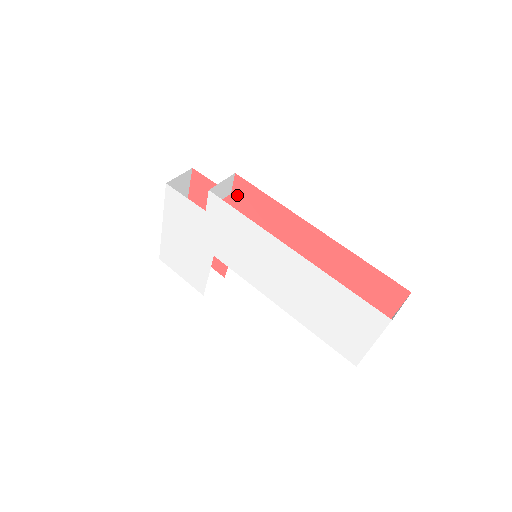
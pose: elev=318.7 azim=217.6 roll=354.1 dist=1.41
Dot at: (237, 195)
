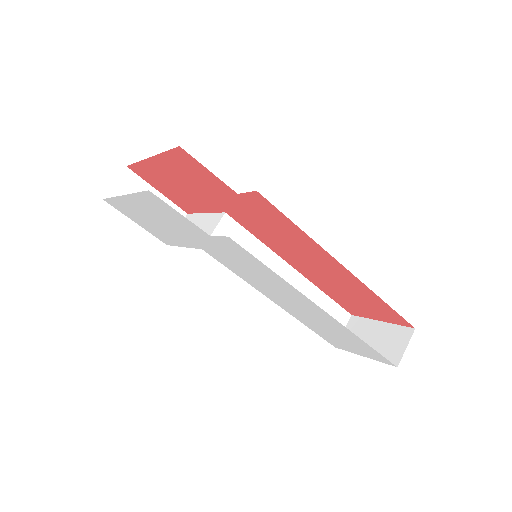
Dot at: (247, 200)
